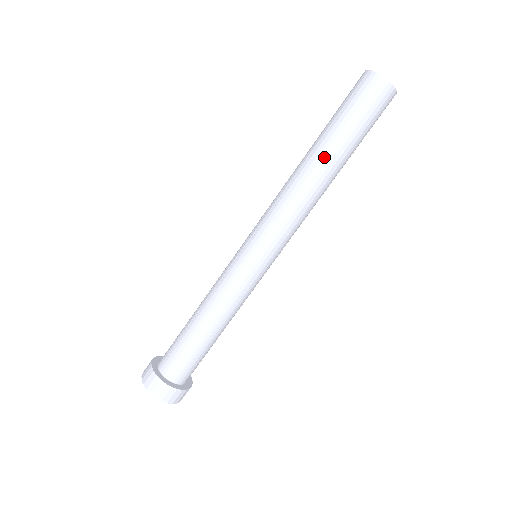
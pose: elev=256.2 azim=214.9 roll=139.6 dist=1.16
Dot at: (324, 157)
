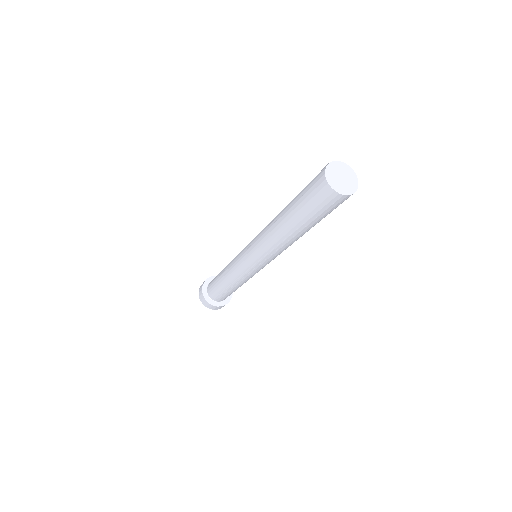
Dot at: (286, 224)
